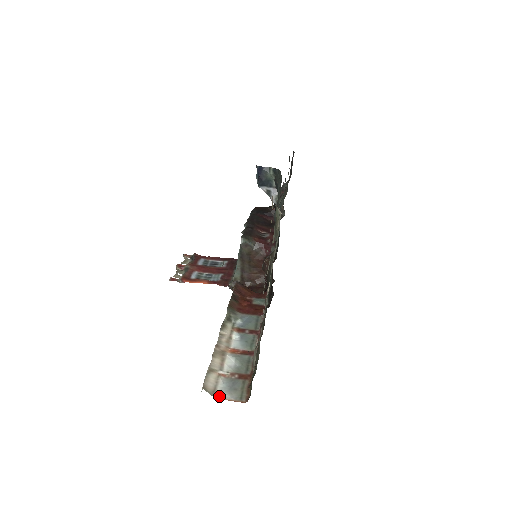
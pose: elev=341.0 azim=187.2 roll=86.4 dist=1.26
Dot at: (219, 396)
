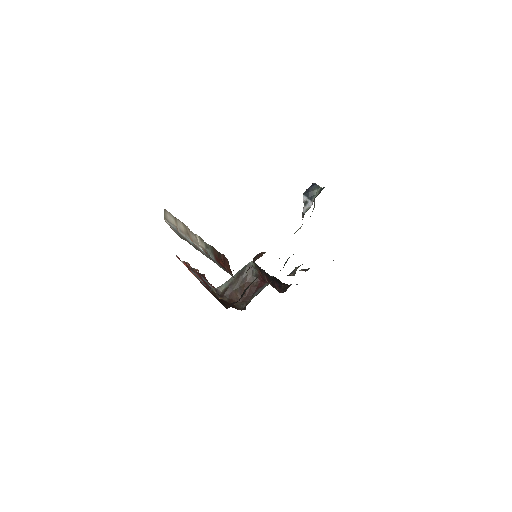
Dot at: (167, 223)
